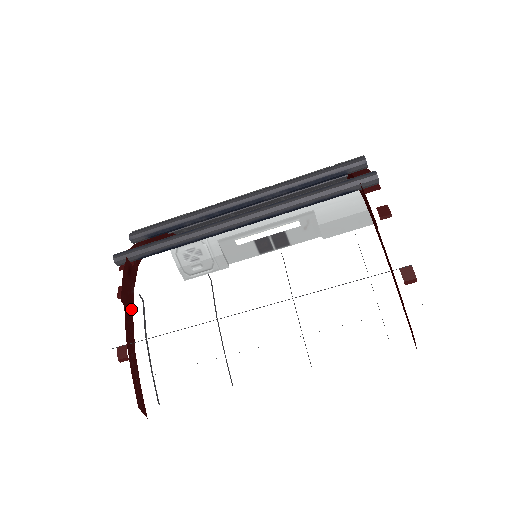
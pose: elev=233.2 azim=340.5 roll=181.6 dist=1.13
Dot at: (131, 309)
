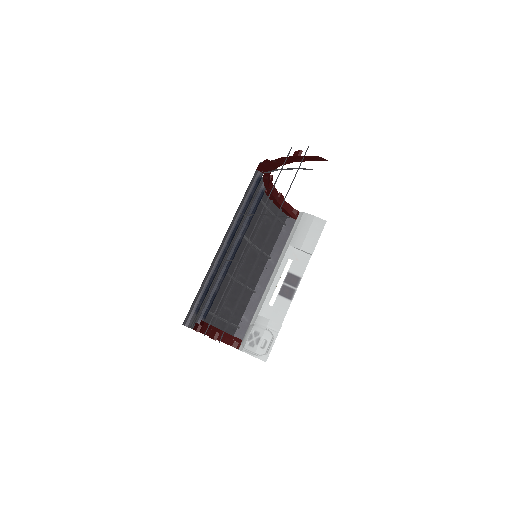
Dot at: occluded
